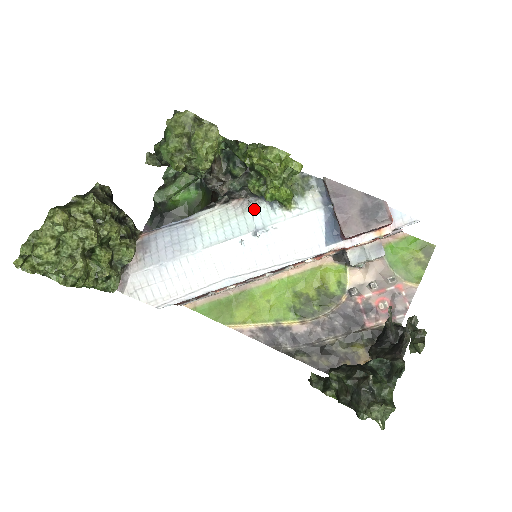
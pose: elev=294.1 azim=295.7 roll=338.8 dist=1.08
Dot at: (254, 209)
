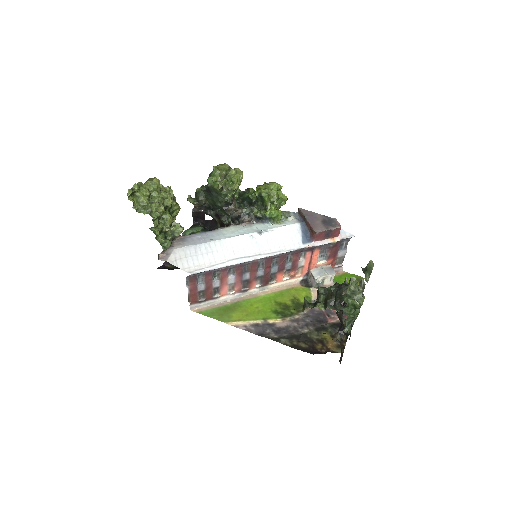
Dot at: (257, 225)
